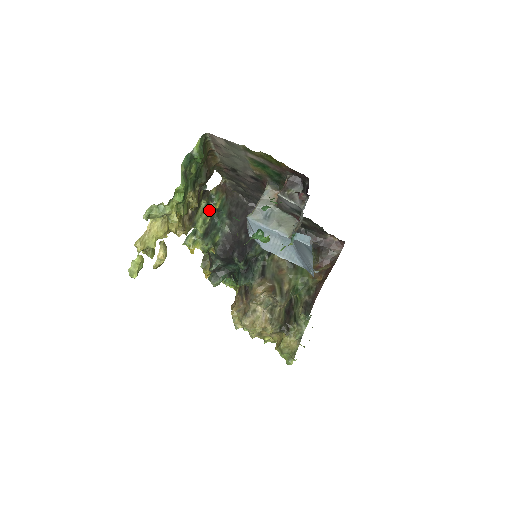
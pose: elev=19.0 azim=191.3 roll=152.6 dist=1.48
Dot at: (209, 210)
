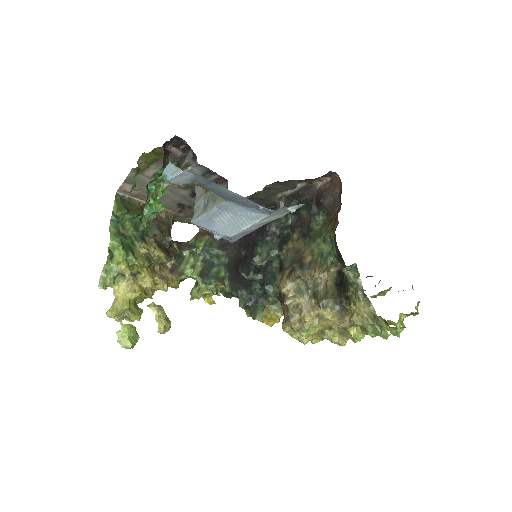
Dot at: (197, 256)
